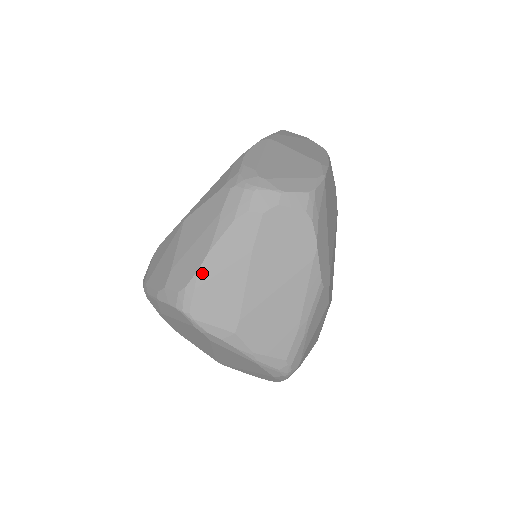
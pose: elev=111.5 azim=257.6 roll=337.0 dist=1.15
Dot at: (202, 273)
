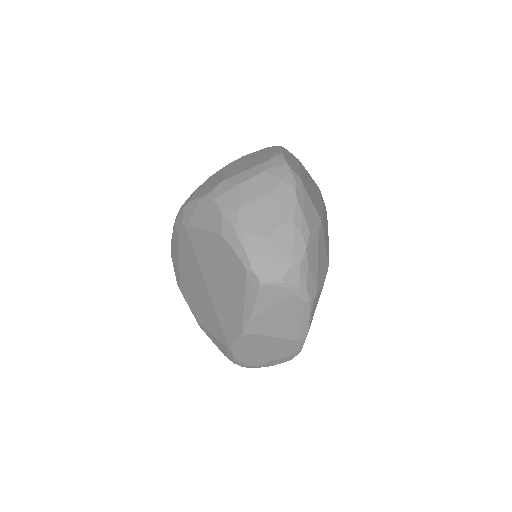
Dot at: occluded
